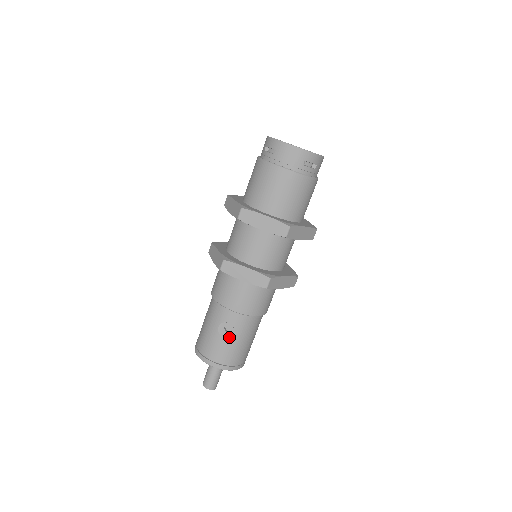
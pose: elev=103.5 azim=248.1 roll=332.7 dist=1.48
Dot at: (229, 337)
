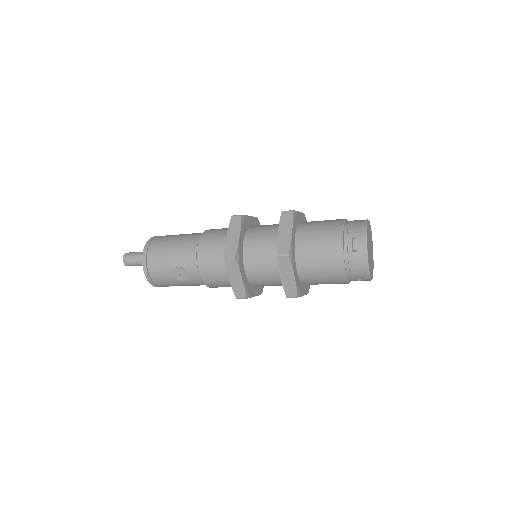
Dot at: (177, 278)
